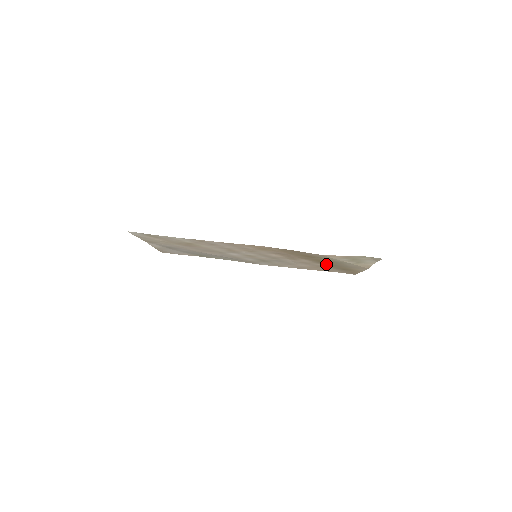
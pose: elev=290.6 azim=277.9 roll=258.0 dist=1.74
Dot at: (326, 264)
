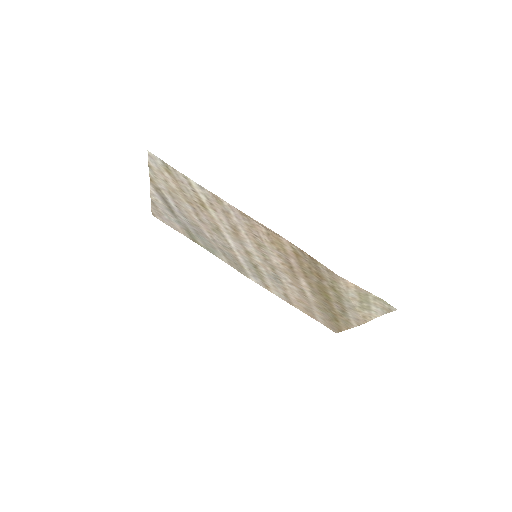
Dot at: (322, 300)
